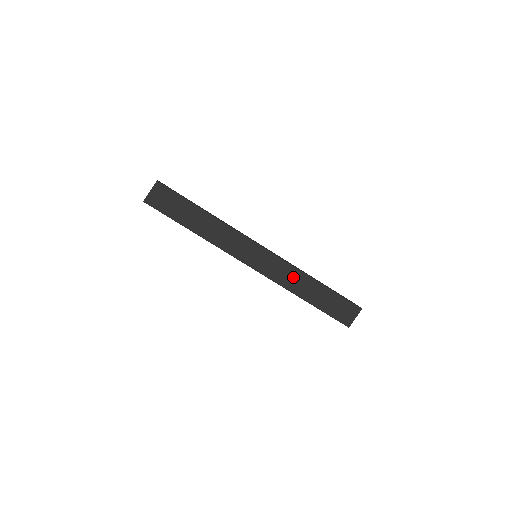
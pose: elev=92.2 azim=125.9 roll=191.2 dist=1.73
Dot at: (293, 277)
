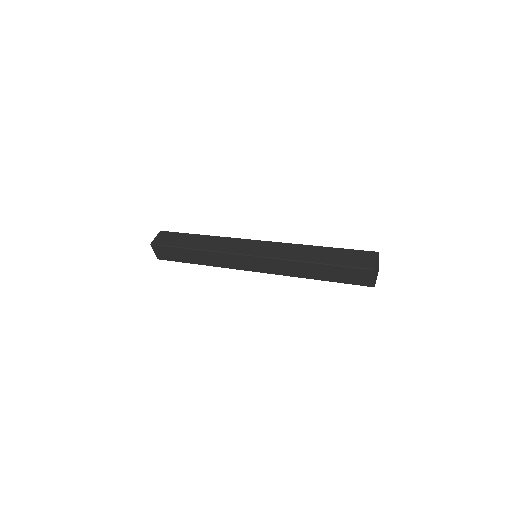
Dot at: (290, 267)
